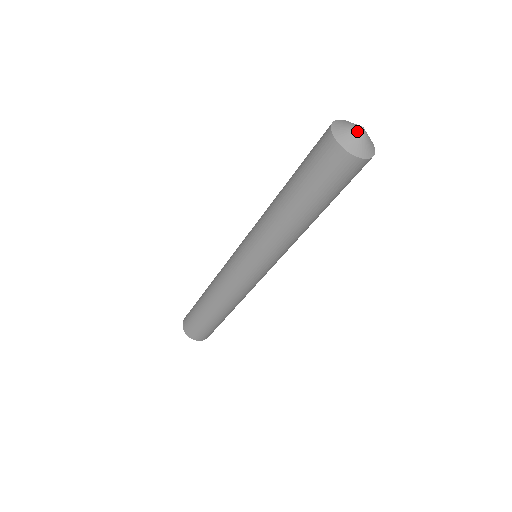
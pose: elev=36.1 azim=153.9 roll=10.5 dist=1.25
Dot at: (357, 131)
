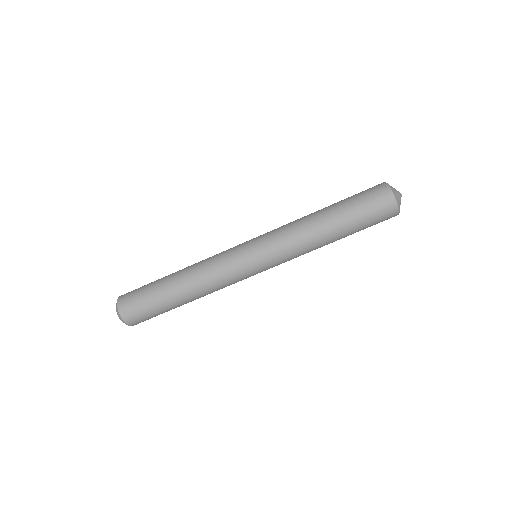
Dot at: (401, 196)
